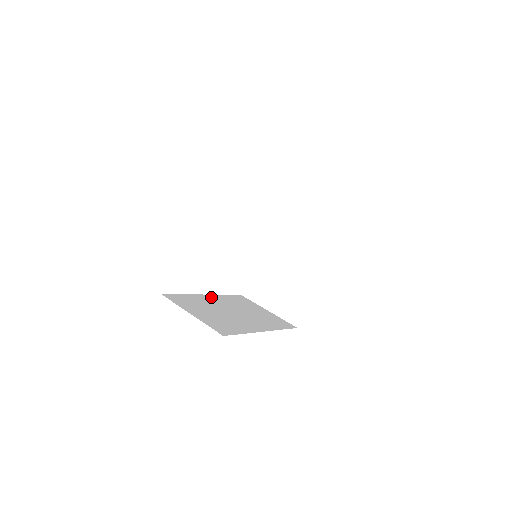
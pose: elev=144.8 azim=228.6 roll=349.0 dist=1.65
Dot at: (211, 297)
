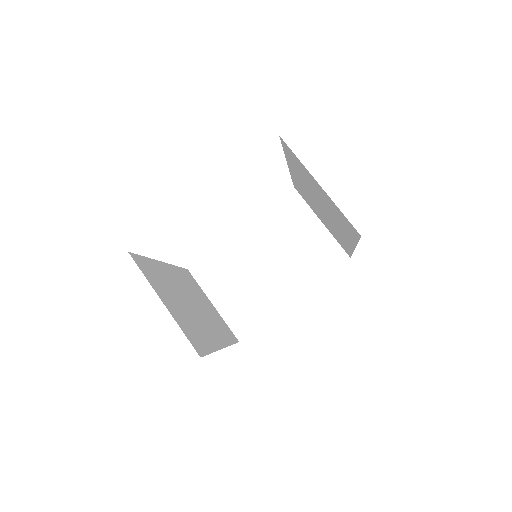
Dot at: (169, 269)
